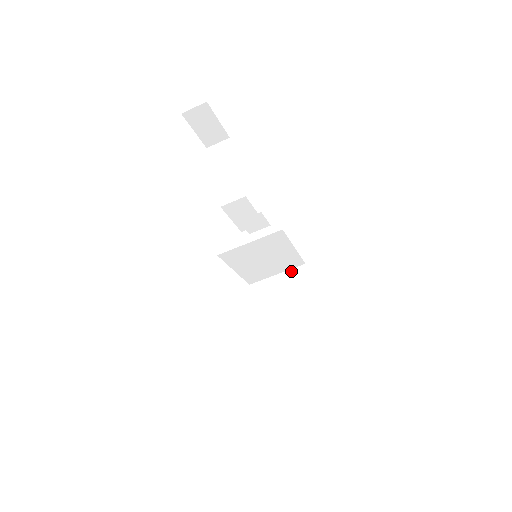
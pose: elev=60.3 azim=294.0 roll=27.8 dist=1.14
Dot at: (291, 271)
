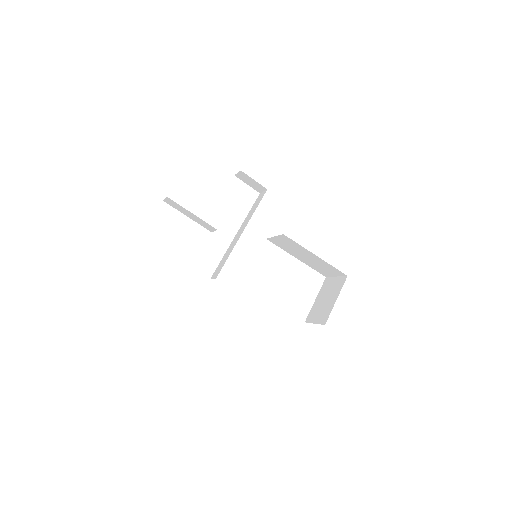
Dot at: (279, 236)
